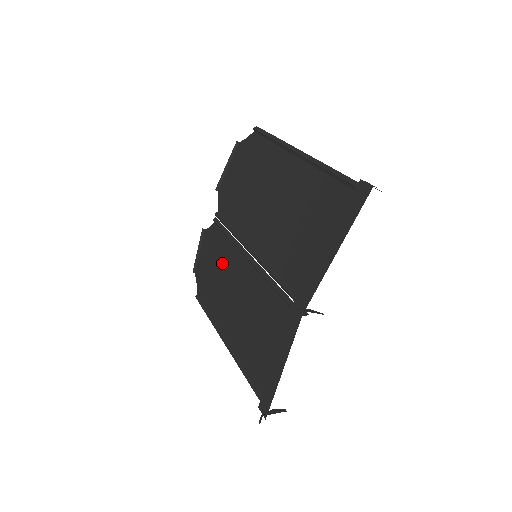
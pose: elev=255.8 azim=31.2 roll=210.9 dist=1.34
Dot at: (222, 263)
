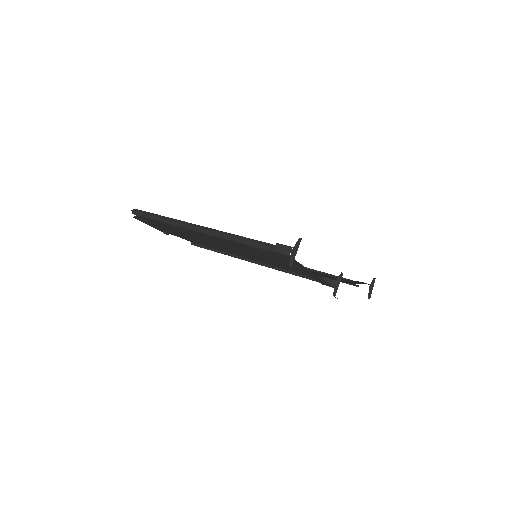
Dot at: occluded
